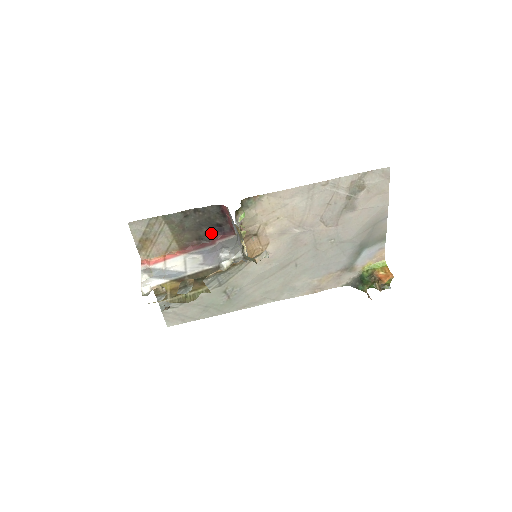
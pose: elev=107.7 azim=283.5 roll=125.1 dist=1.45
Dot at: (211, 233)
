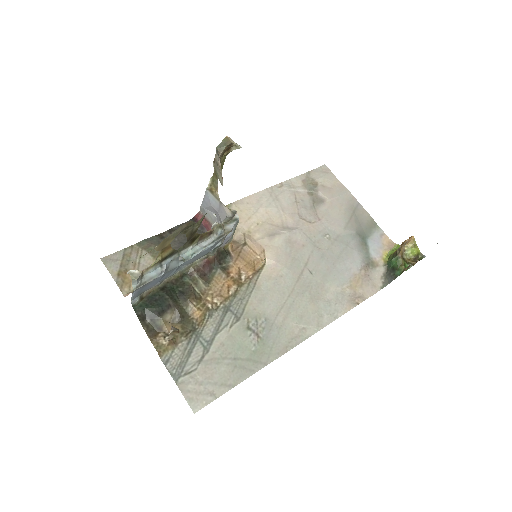
Dot at: occluded
